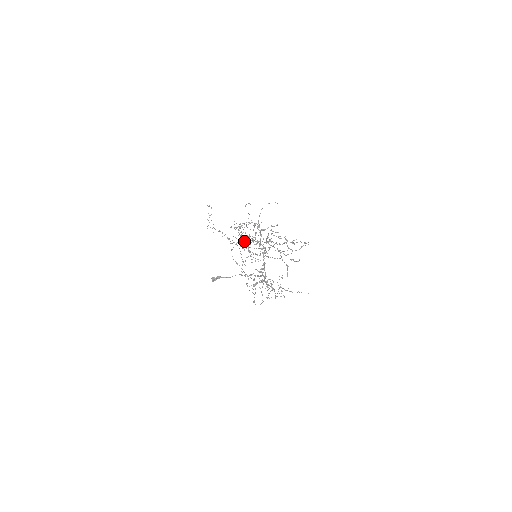
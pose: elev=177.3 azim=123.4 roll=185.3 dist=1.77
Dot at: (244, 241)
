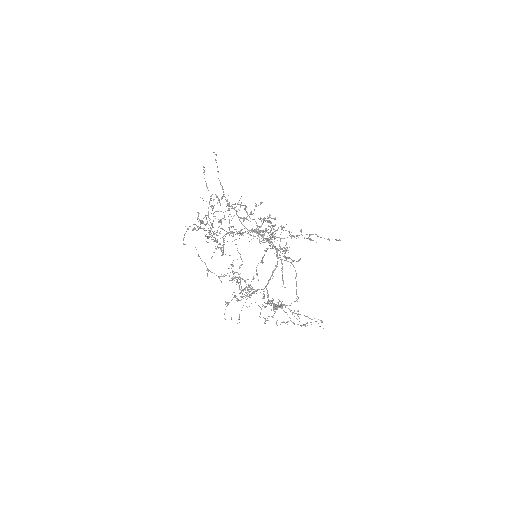
Dot at: (206, 223)
